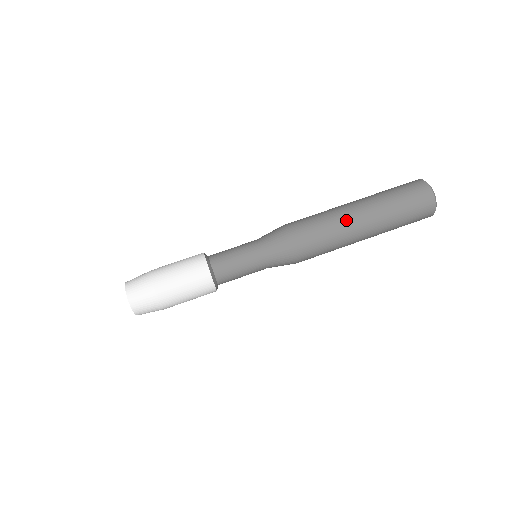
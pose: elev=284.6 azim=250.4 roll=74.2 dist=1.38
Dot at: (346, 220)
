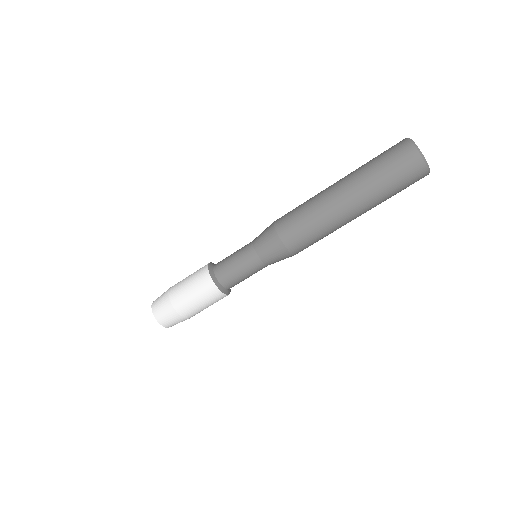
Dot at: occluded
